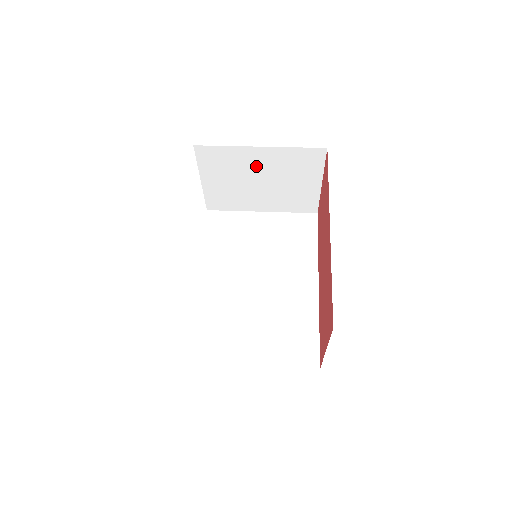
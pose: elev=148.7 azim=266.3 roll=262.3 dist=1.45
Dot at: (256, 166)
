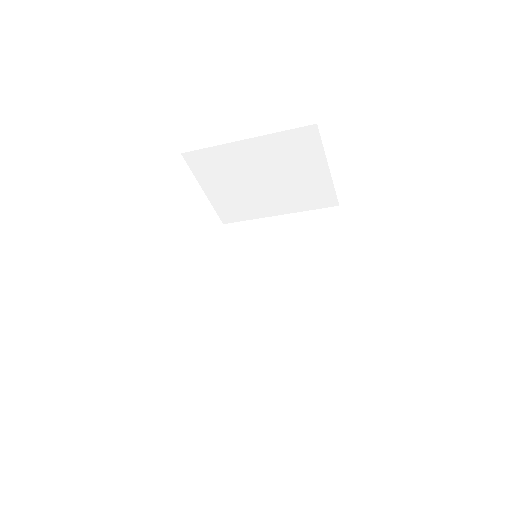
Dot at: (251, 163)
